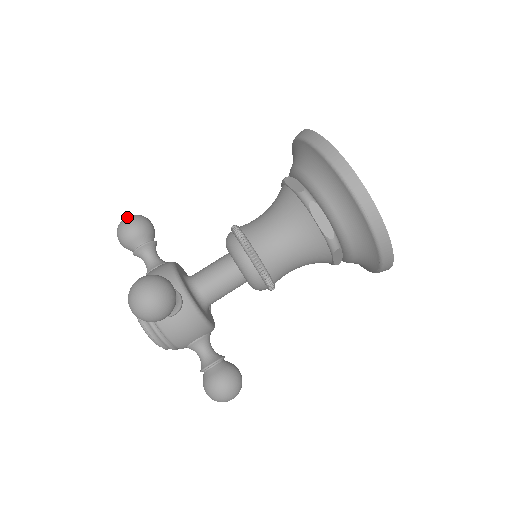
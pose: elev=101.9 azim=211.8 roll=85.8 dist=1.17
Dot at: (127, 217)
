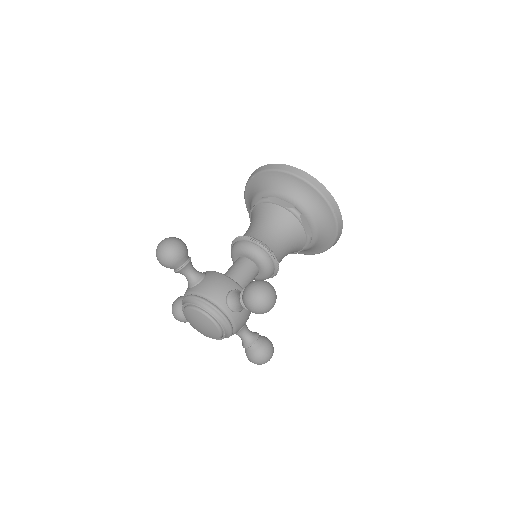
Dot at: (170, 240)
